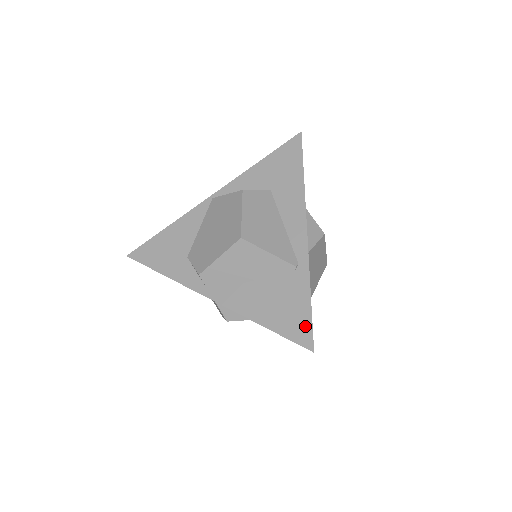
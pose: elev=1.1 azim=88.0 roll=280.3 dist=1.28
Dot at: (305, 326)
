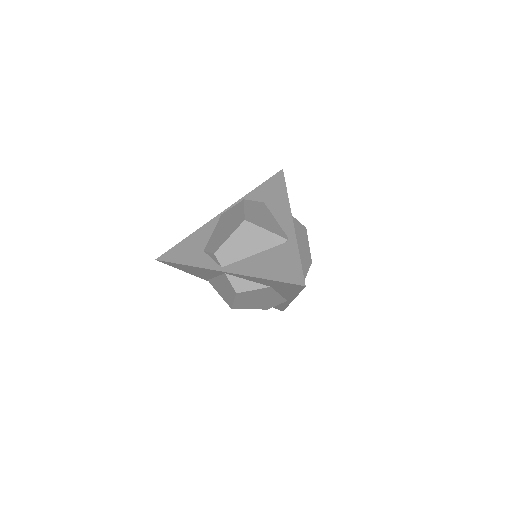
Dot at: (297, 272)
